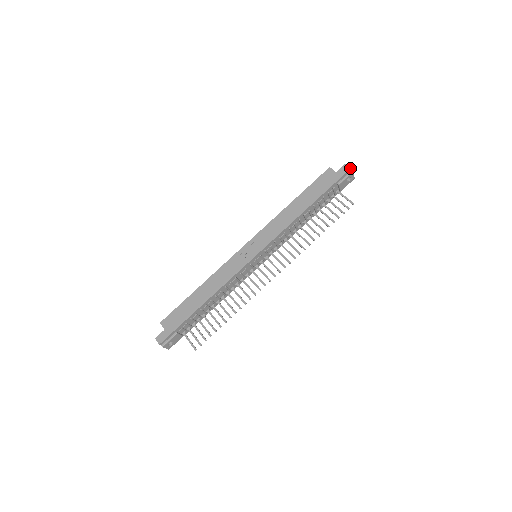
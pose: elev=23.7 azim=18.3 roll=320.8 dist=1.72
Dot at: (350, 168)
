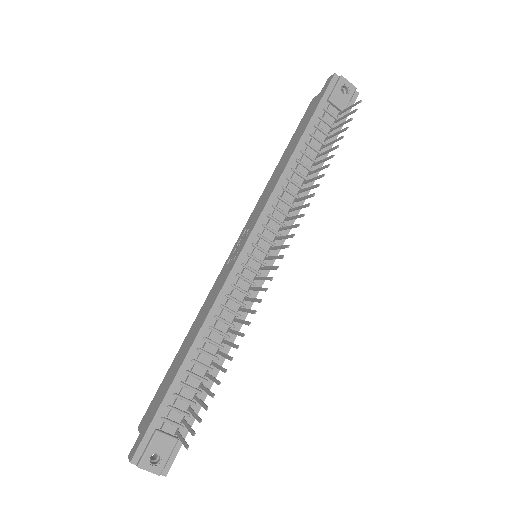
Dot at: (333, 74)
